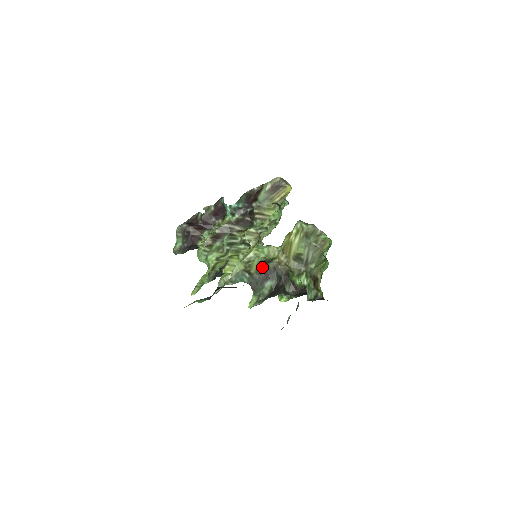
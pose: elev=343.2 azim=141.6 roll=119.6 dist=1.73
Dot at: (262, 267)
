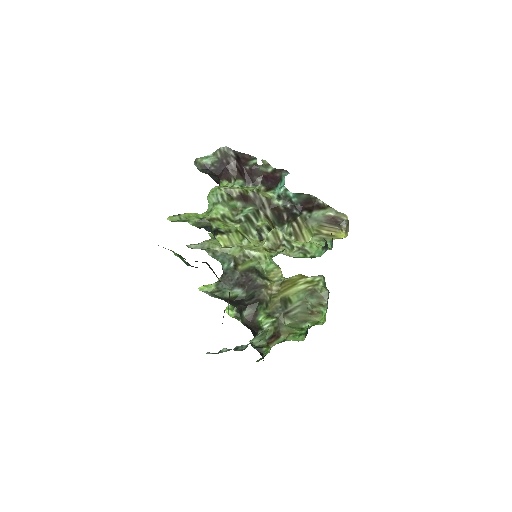
Dot at: (251, 273)
